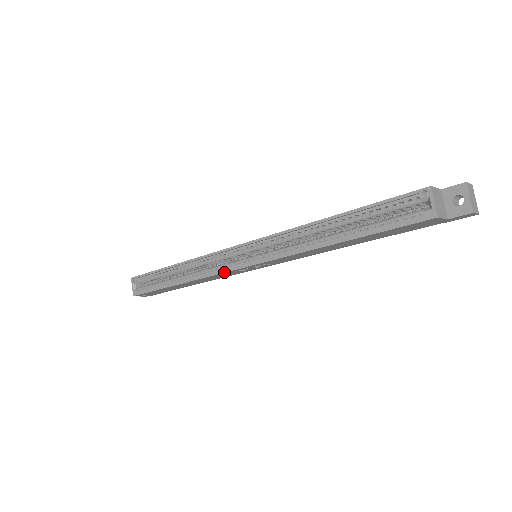
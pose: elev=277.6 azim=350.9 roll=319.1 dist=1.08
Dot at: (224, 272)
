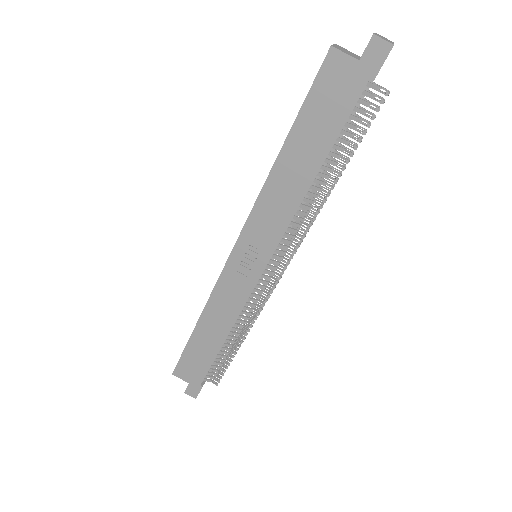
Dot at: (222, 271)
